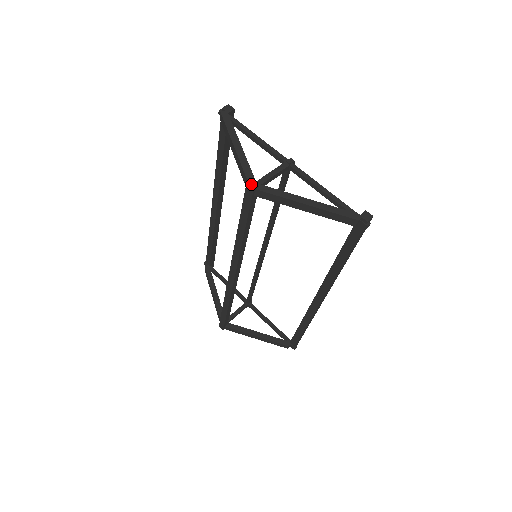
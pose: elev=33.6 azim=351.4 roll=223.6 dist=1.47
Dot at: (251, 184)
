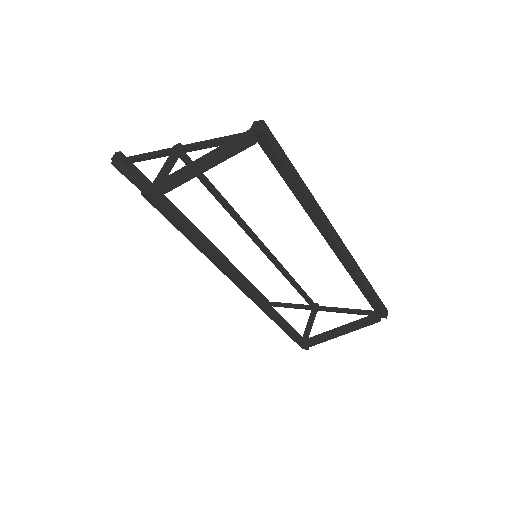
Dot at: (144, 191)
